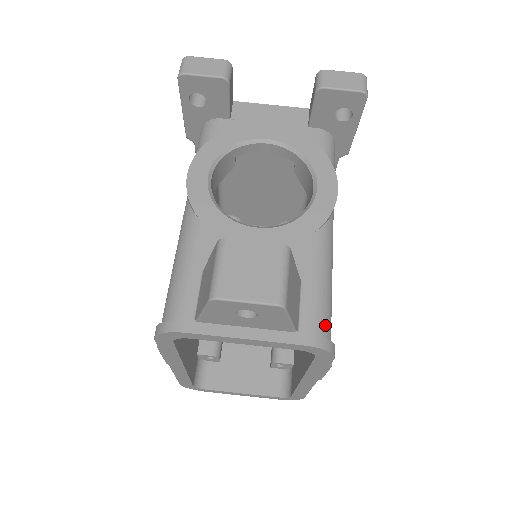
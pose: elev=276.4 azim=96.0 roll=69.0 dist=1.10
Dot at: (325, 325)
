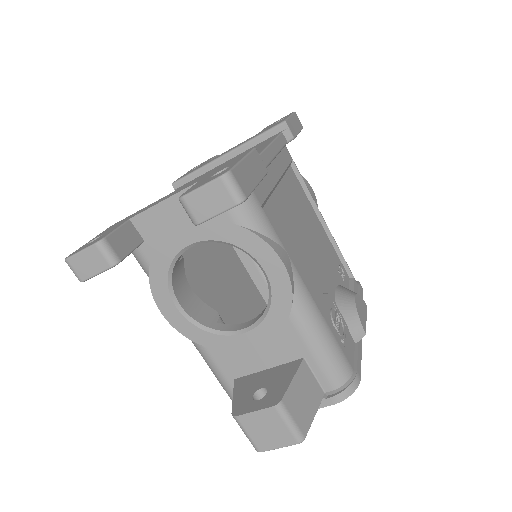
Dot at: (340, 374)
